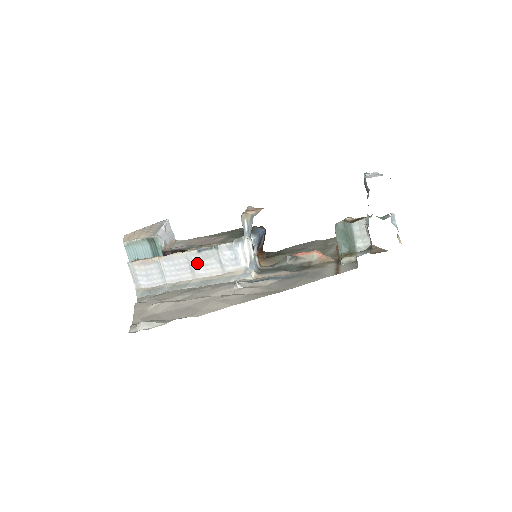
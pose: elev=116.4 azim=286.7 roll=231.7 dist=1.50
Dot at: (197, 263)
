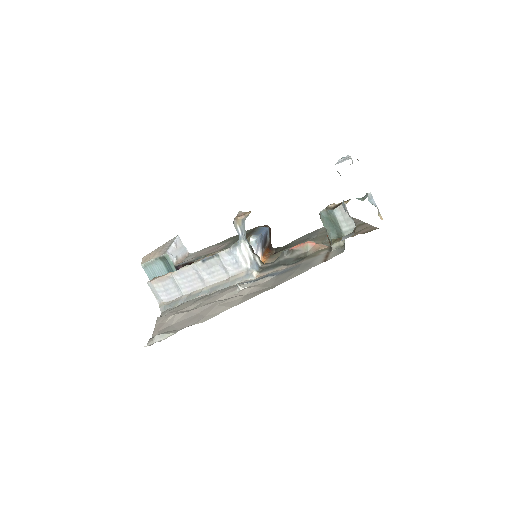
Dot at: (205, 272)
